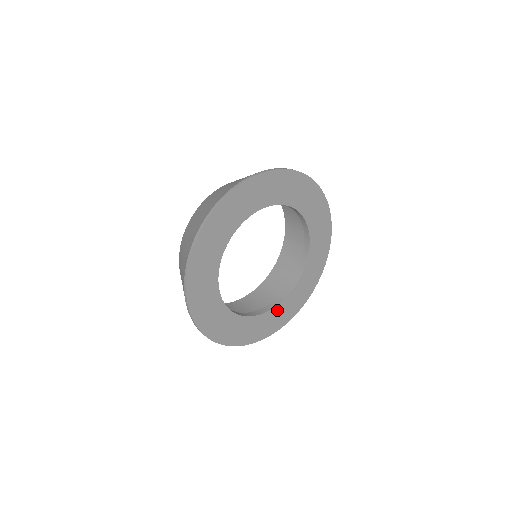
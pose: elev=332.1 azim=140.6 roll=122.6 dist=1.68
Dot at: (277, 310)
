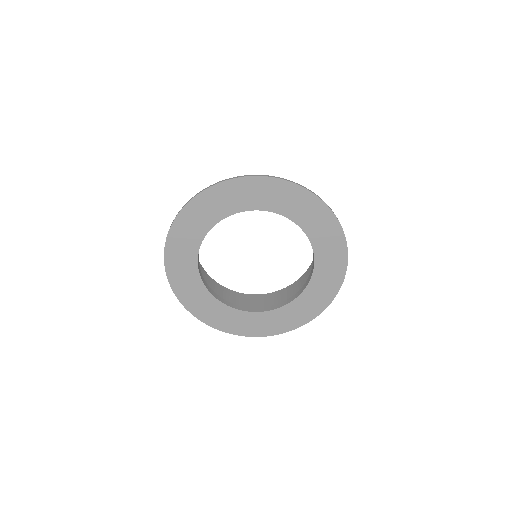
Dot at: (315, 283)
